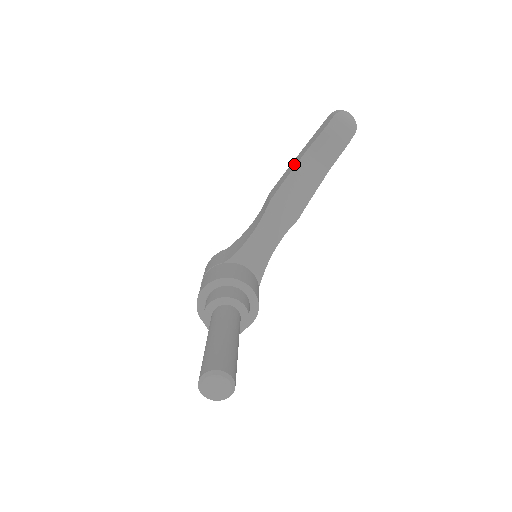
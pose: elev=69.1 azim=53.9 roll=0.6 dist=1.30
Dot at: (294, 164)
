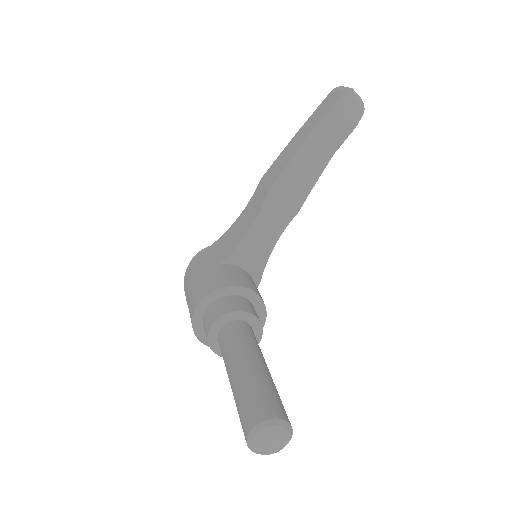
Dot at: (294, 147)
